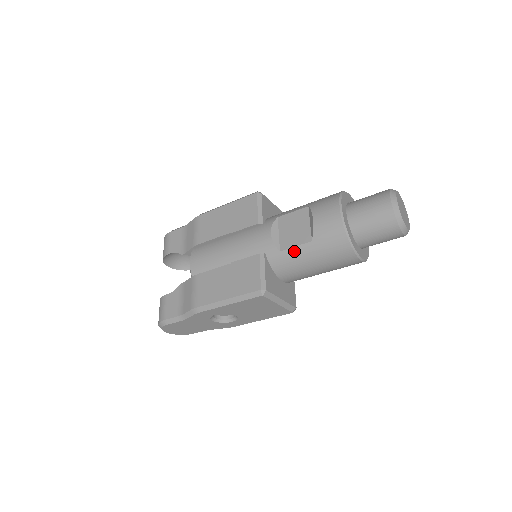
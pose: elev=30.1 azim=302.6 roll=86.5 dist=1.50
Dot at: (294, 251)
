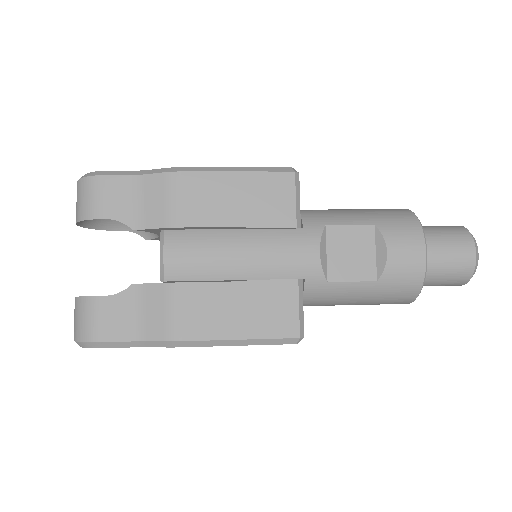
Dot at: (347, 286)
